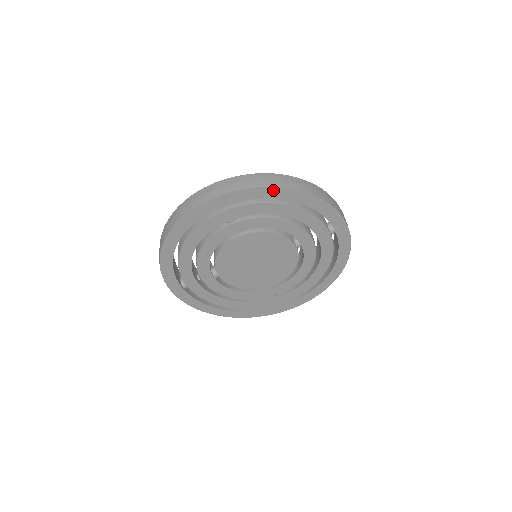
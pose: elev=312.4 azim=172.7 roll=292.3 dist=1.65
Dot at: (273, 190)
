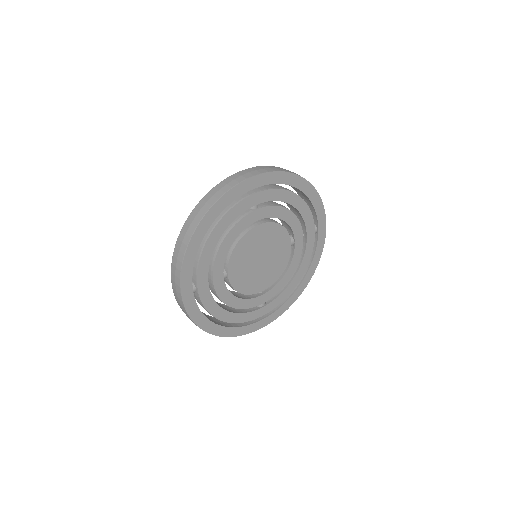
Dot at: (293, 177)
